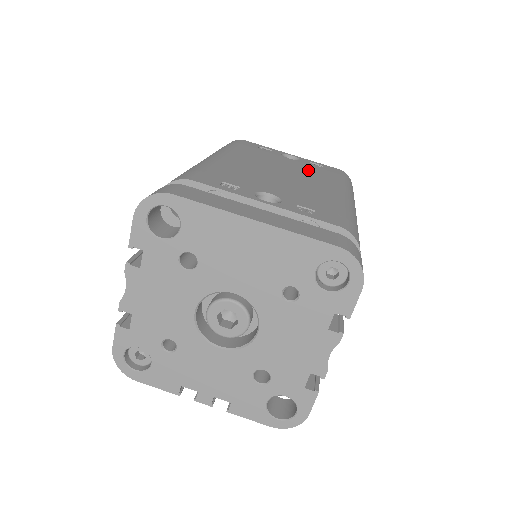
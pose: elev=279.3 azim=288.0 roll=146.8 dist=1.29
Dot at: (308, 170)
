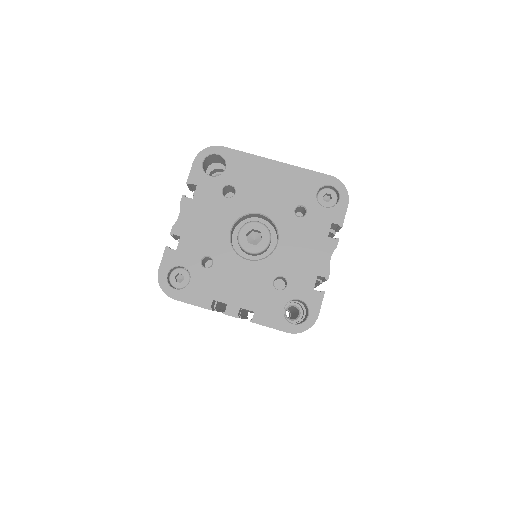
Dot at: occluded
